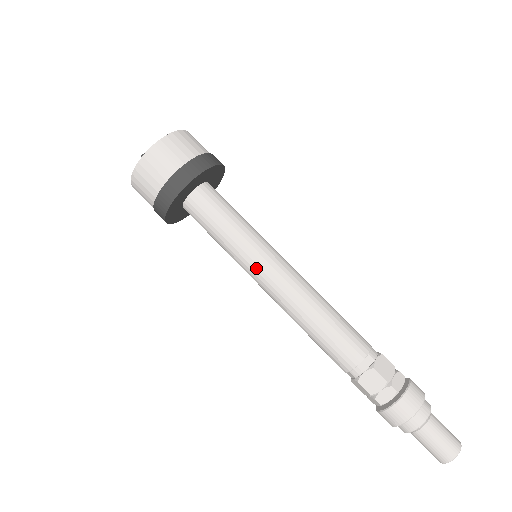
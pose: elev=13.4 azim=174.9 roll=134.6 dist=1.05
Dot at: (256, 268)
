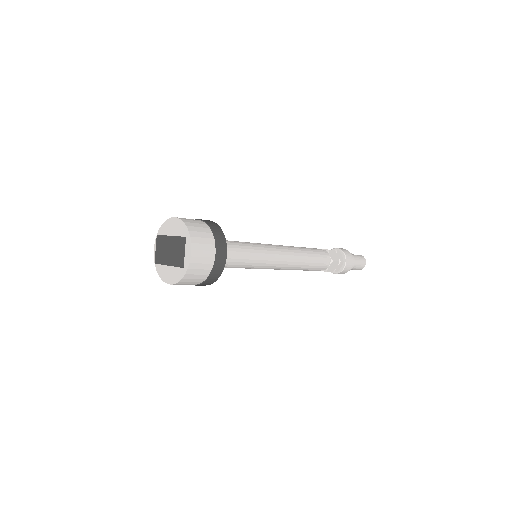
Dot at: (267, 265)
